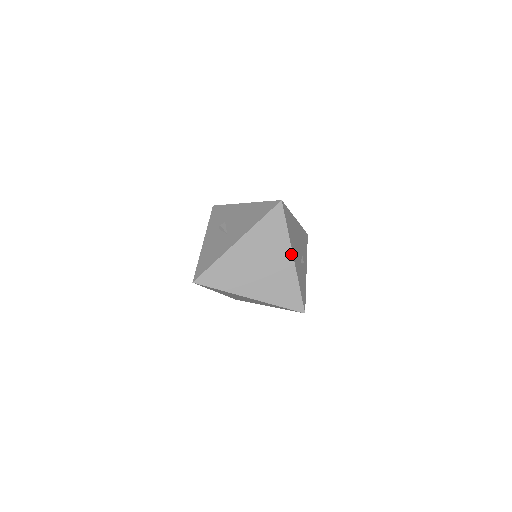
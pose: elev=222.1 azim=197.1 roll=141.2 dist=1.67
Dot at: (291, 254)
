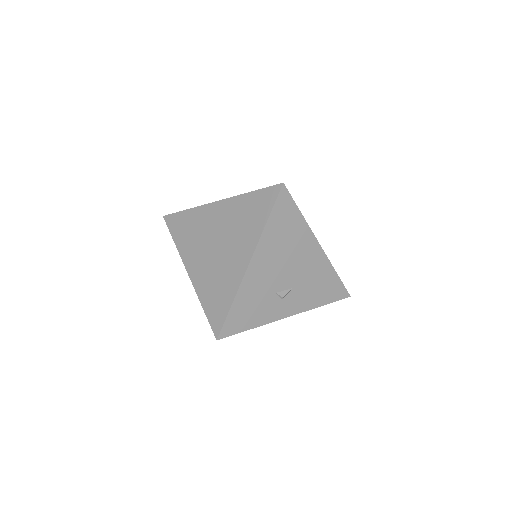
Dot at: (251, 255)
